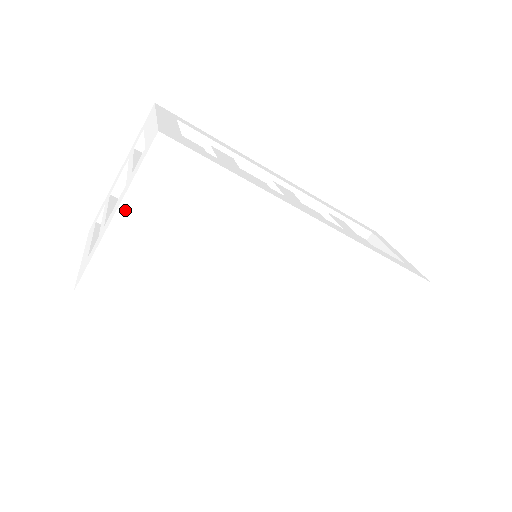
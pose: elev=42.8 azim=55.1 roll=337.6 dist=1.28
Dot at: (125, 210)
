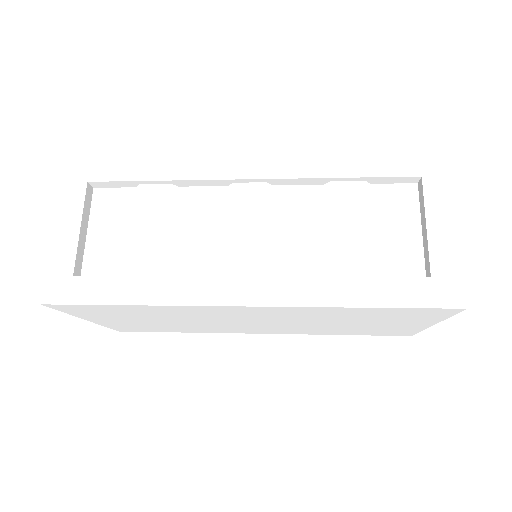
Dot at: (88, 319)
